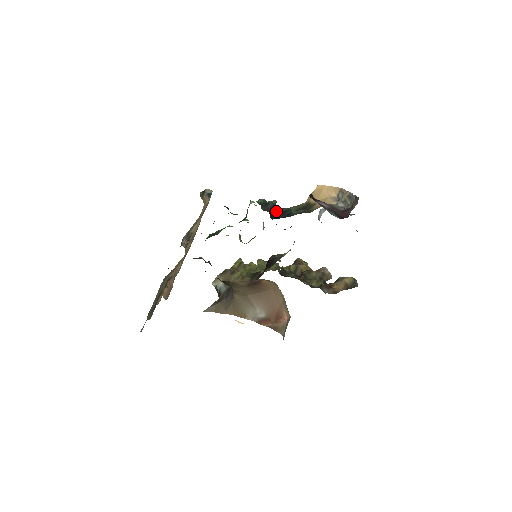
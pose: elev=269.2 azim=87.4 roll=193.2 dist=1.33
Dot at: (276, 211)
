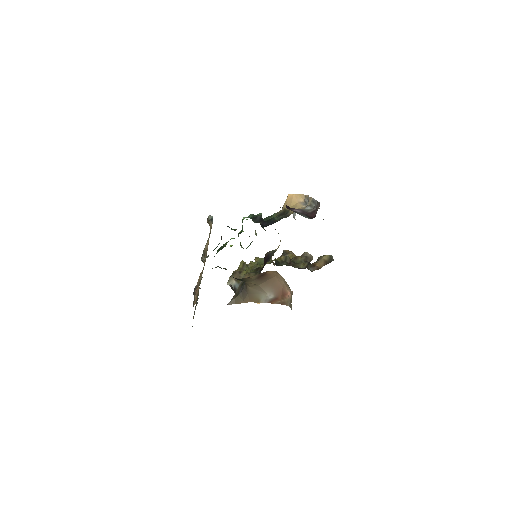
Dot at: (264, 221)
